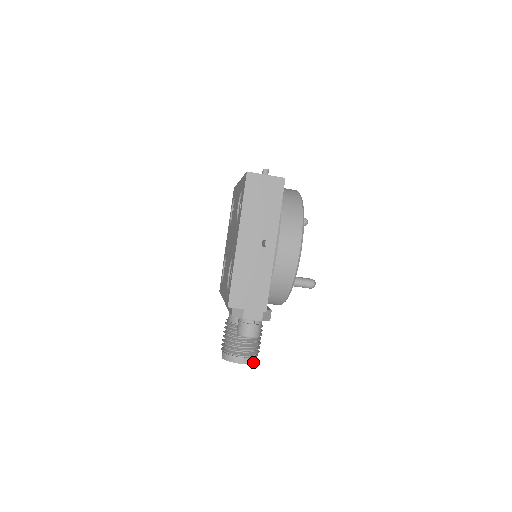
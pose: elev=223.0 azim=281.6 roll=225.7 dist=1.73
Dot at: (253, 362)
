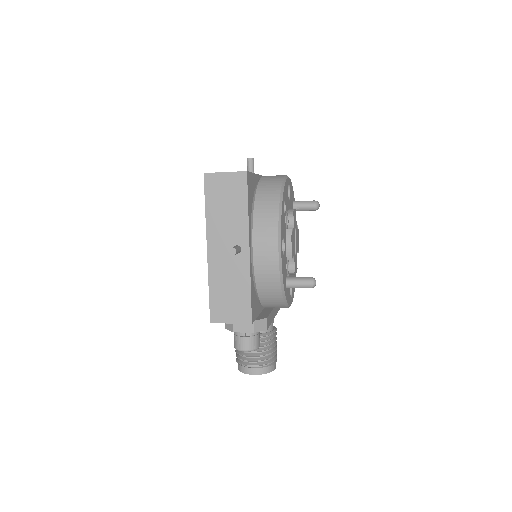
Dot at: (268, 371)
